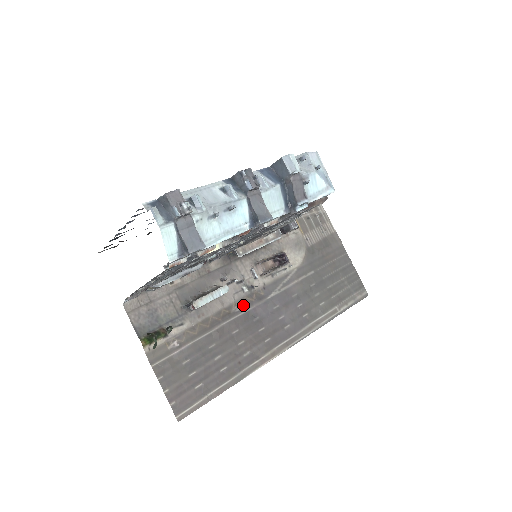
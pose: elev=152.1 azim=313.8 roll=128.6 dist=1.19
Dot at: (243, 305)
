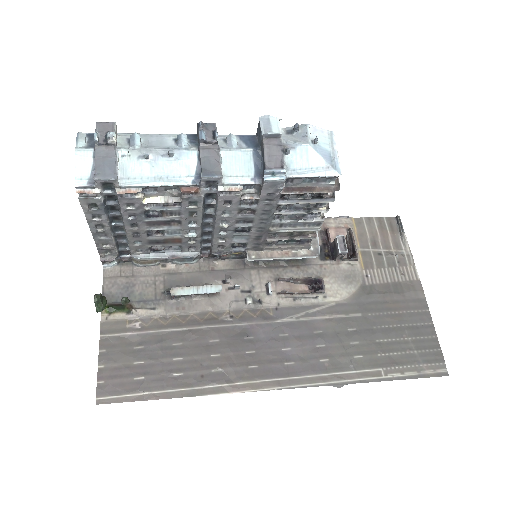
Dot at: (239, 317)
